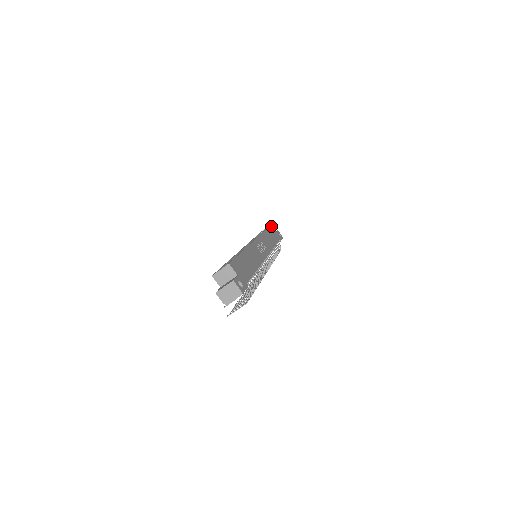
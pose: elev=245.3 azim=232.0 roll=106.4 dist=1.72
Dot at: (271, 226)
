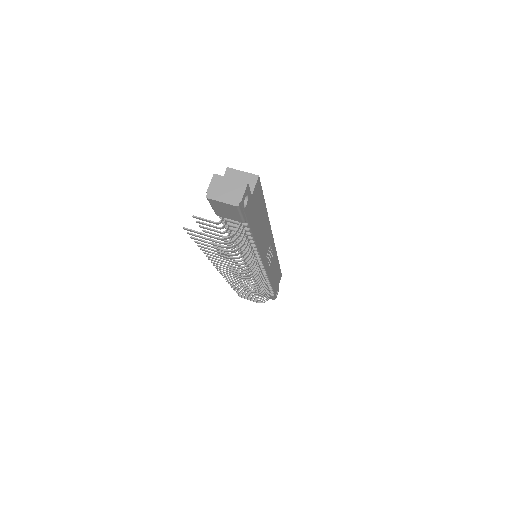
Dot at: (281, 275)
